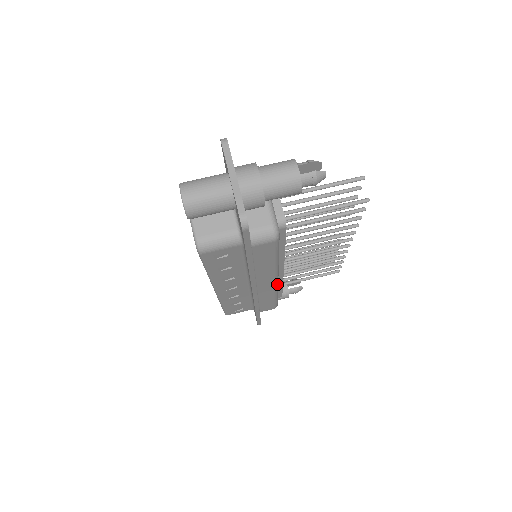
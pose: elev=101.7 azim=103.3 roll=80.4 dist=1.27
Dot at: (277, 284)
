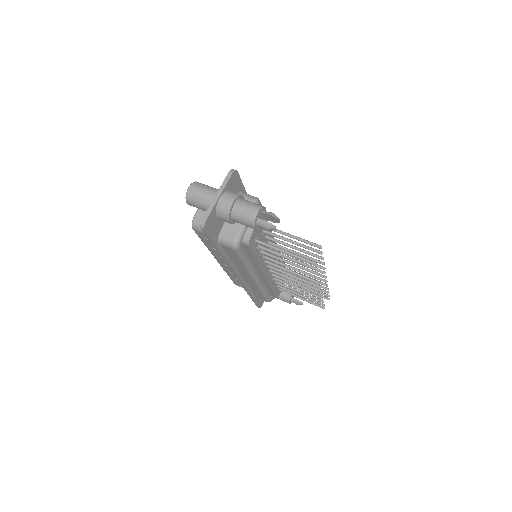
Dot at: (258, 283)
